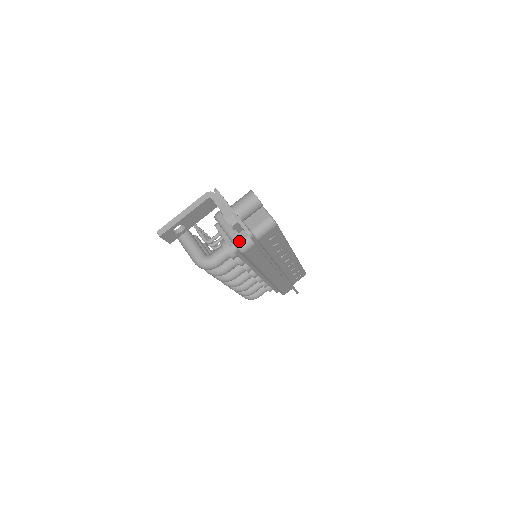
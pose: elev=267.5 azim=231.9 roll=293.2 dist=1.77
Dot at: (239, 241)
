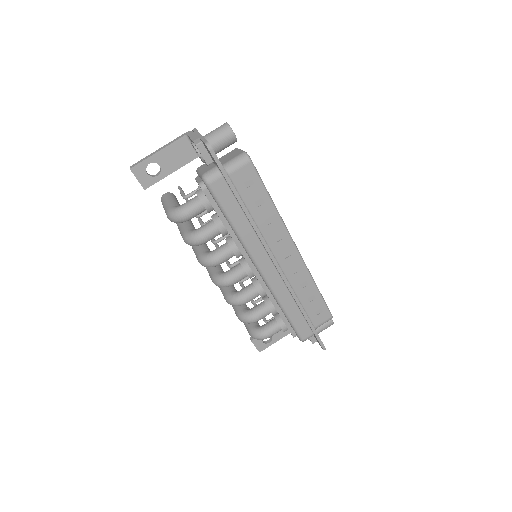
Dot at: (206, 172)
